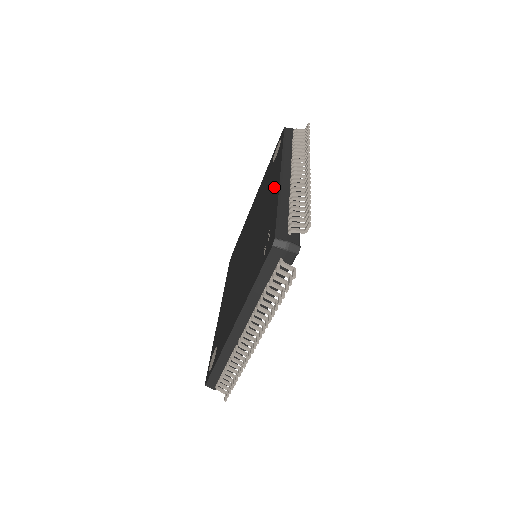
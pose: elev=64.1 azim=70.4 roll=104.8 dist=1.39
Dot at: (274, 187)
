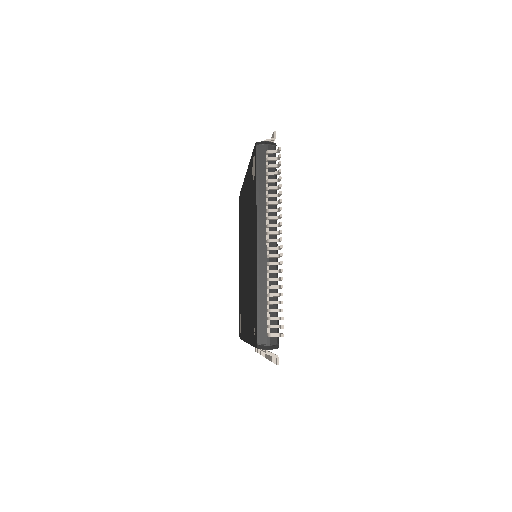
Dot at: (254, 247)
